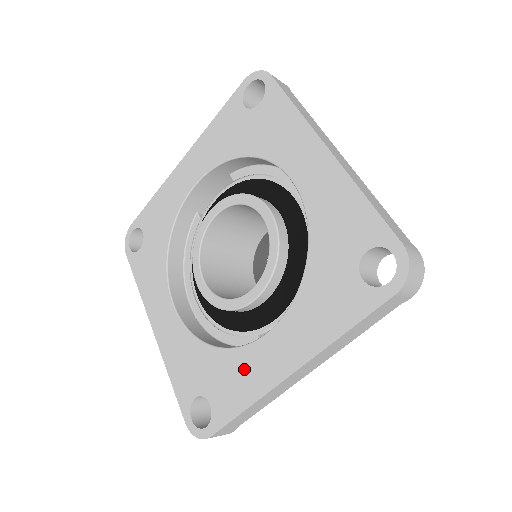
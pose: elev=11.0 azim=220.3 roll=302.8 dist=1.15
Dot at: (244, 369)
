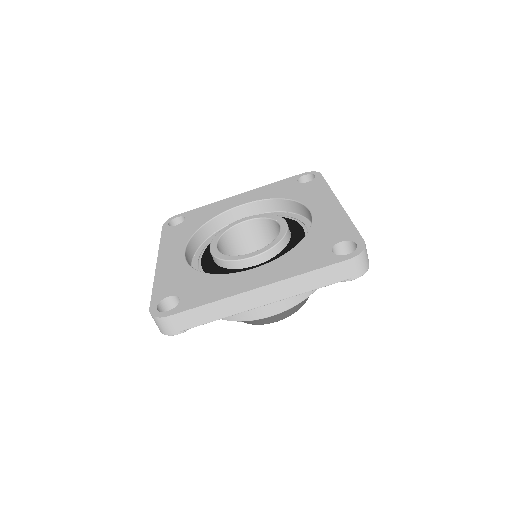
Dot at: (222, 284)
